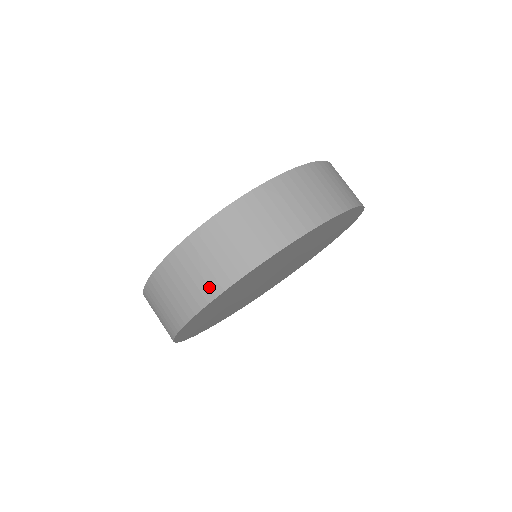
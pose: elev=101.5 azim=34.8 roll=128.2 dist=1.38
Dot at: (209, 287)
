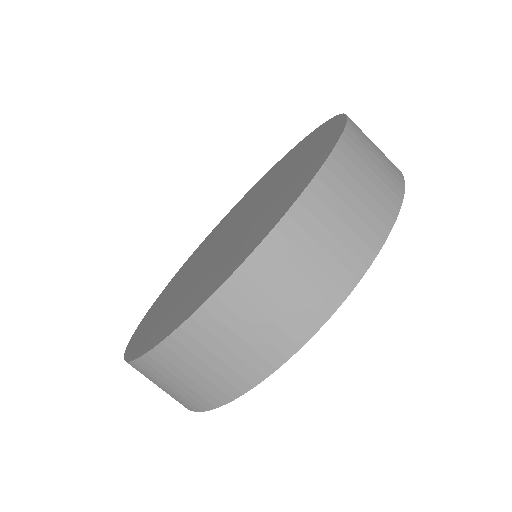
Dot at: (263, 357)
